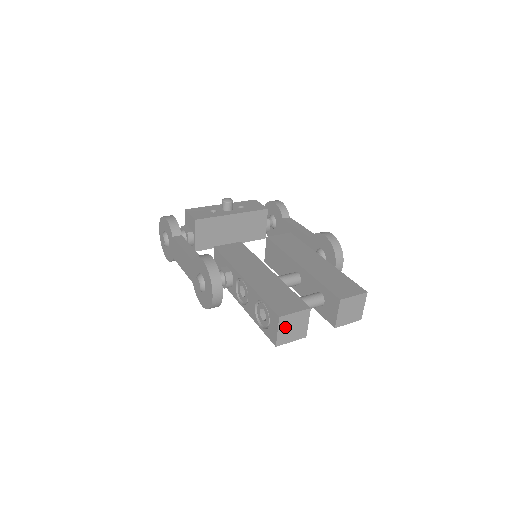
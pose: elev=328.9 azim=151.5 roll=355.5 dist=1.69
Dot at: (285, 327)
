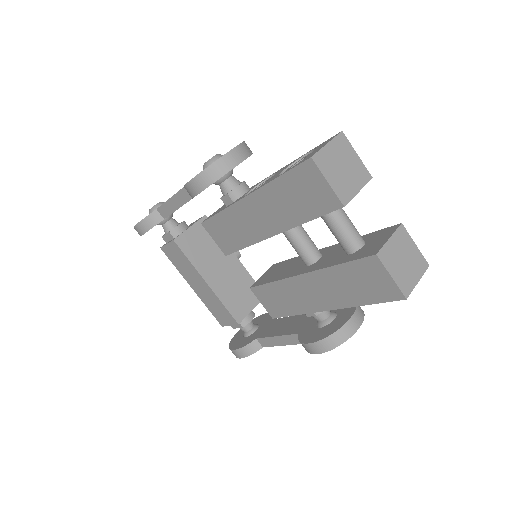
Dot at: (337, 153)
